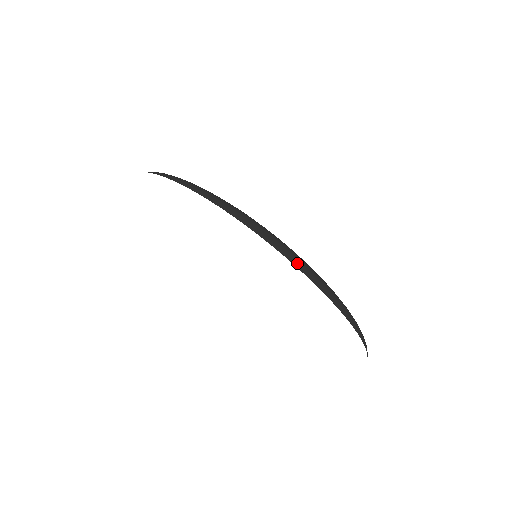
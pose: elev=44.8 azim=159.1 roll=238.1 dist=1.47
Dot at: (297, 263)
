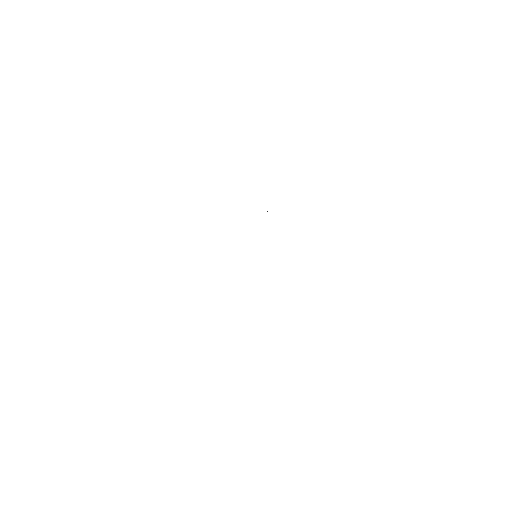
Dot at: occluded
